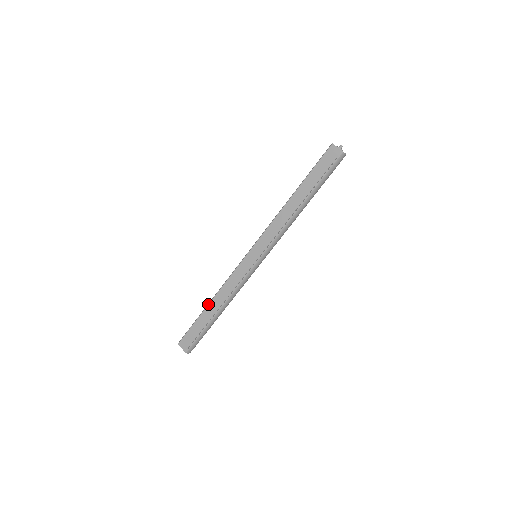
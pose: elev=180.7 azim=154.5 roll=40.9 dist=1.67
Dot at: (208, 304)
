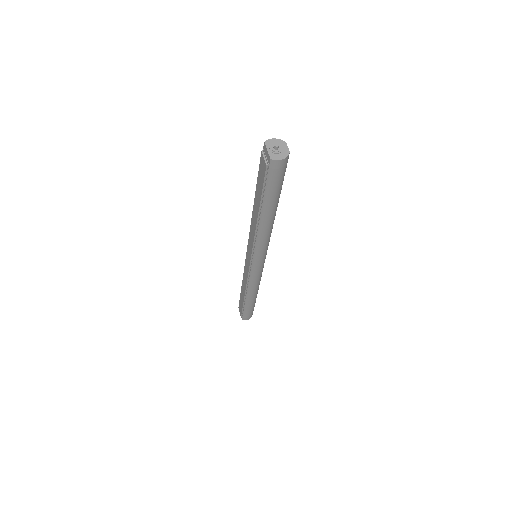
Dot at: occluded
